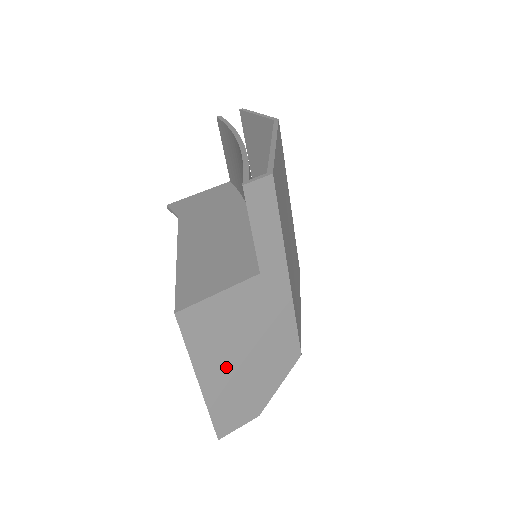
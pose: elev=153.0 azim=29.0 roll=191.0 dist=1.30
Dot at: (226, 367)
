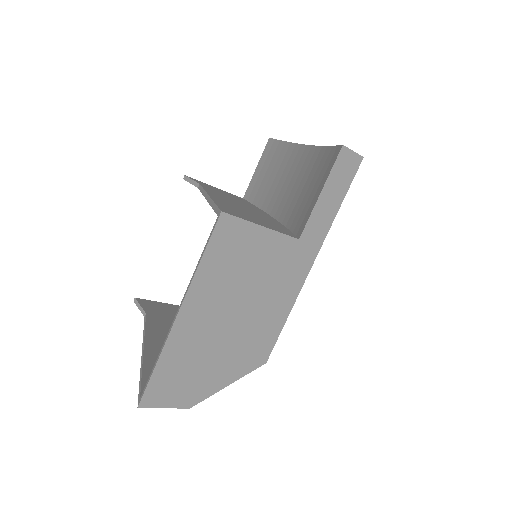
Dot at: (210, 316)
